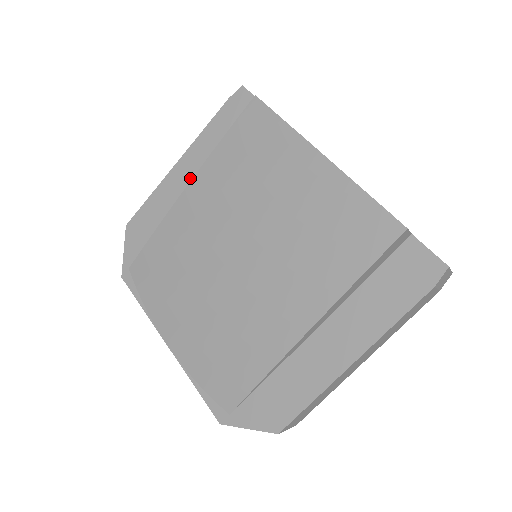
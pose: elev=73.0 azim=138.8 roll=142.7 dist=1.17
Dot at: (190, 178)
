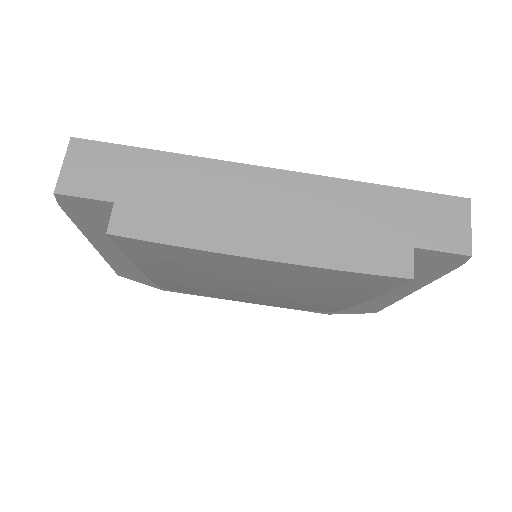
Dot at: occluded
